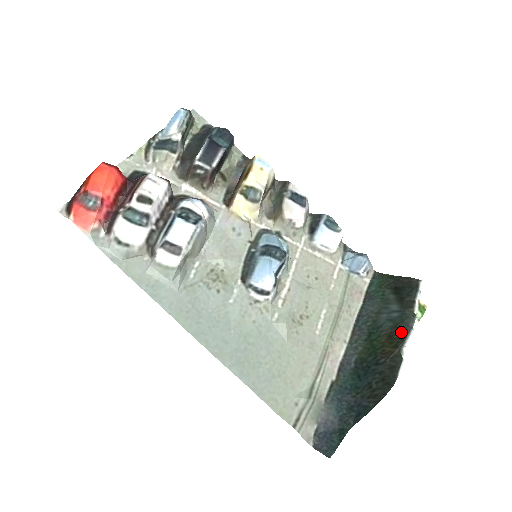
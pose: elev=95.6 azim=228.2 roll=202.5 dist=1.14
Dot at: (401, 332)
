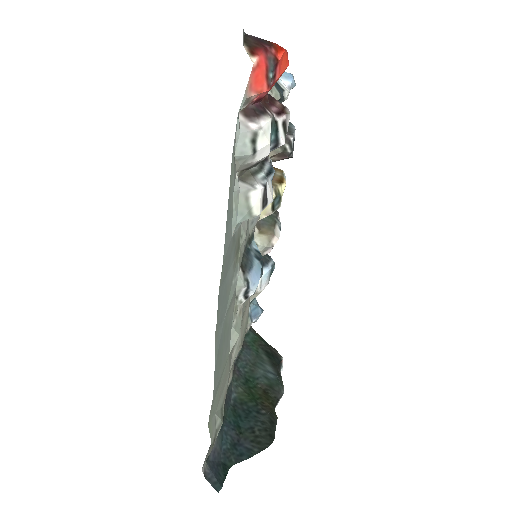
Dot at: (275, 394)
